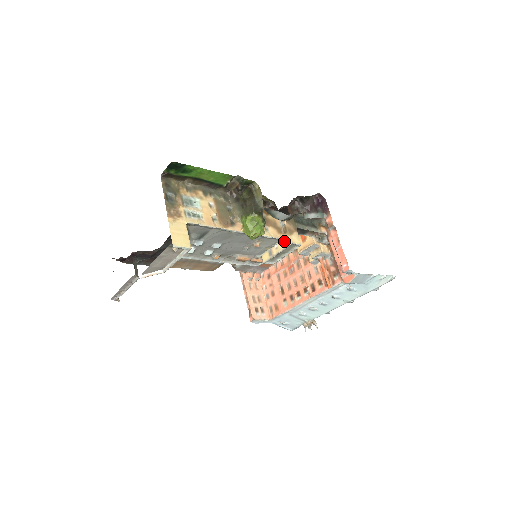
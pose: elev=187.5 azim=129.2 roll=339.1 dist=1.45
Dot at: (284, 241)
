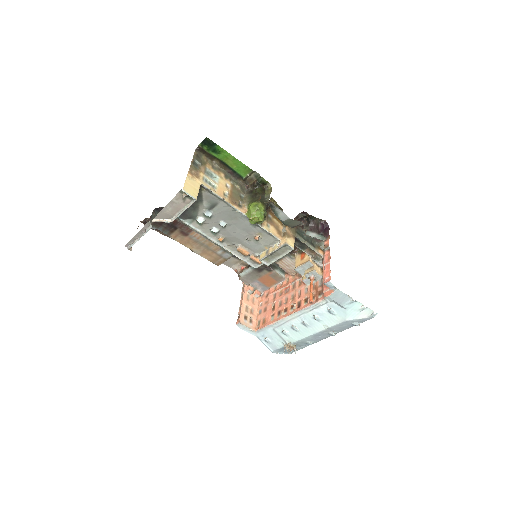
Dot at: (280, 241)
